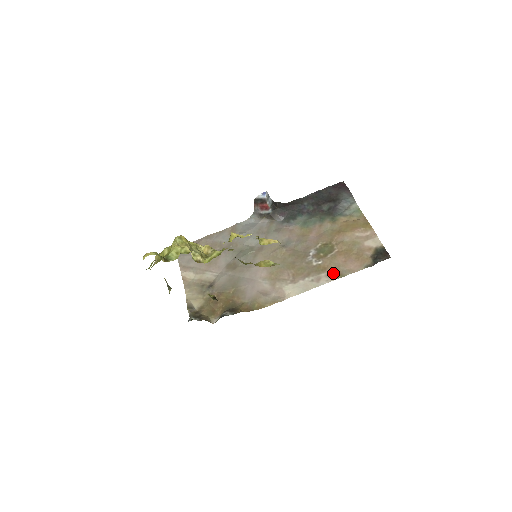
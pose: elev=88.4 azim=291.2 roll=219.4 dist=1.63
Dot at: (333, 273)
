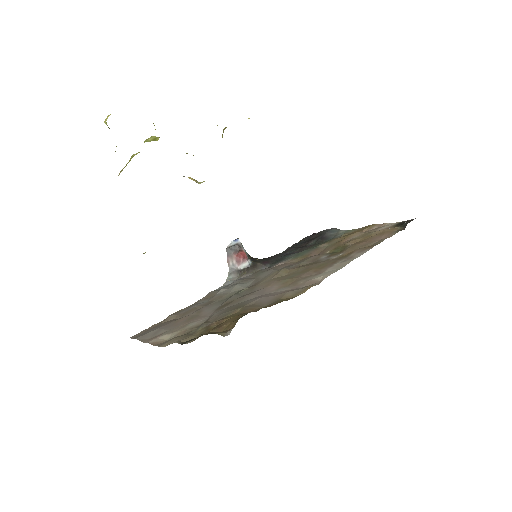
Dot at: (364, 248)
